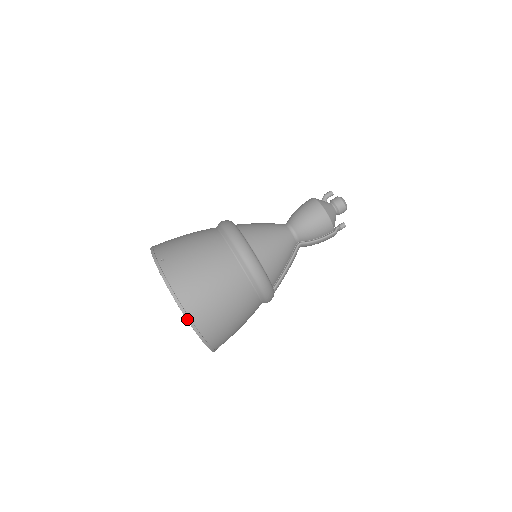
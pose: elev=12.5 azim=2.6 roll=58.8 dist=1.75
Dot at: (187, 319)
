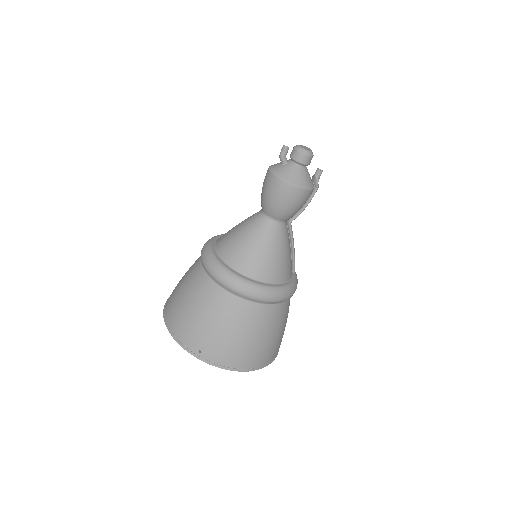
Dot at: (258, 369)
